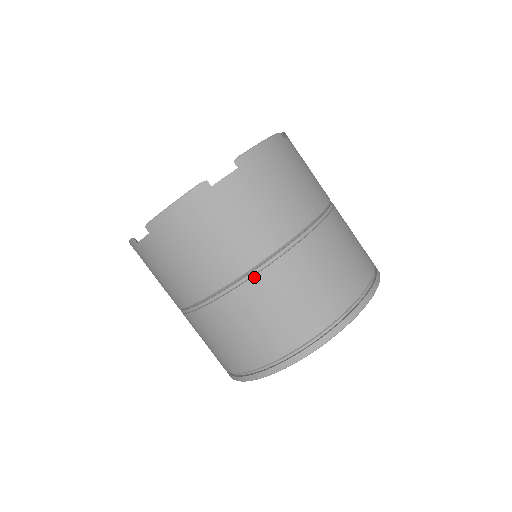
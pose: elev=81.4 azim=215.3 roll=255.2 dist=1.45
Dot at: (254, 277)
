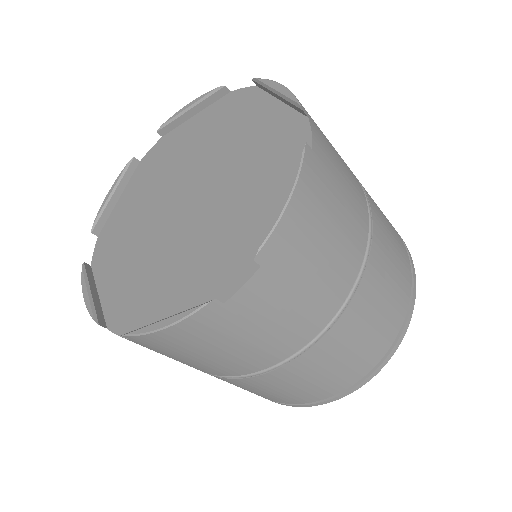
Dot at: occluded
